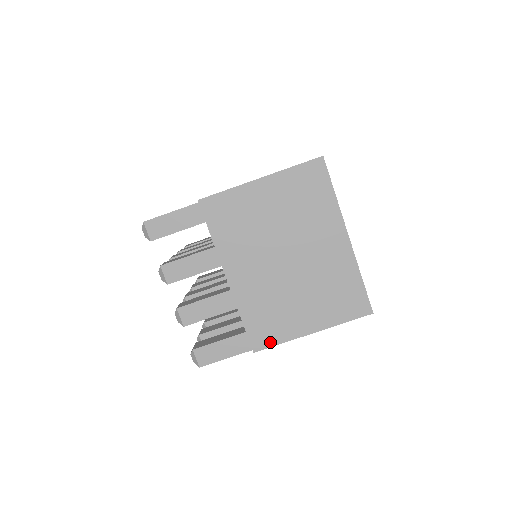
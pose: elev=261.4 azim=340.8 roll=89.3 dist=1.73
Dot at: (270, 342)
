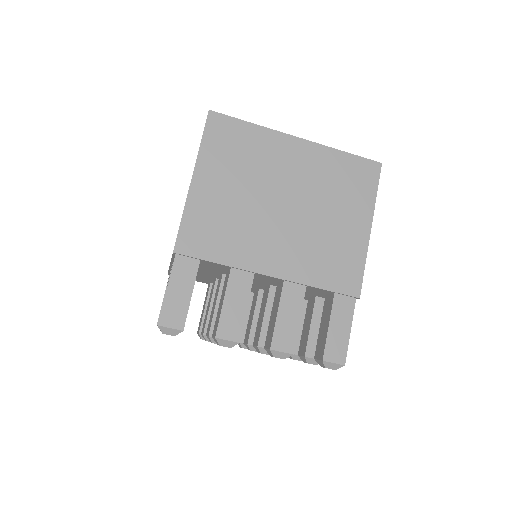
Dot at: (358, 275)
